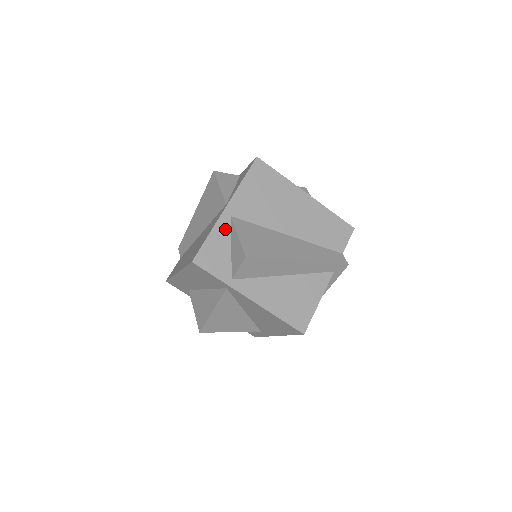
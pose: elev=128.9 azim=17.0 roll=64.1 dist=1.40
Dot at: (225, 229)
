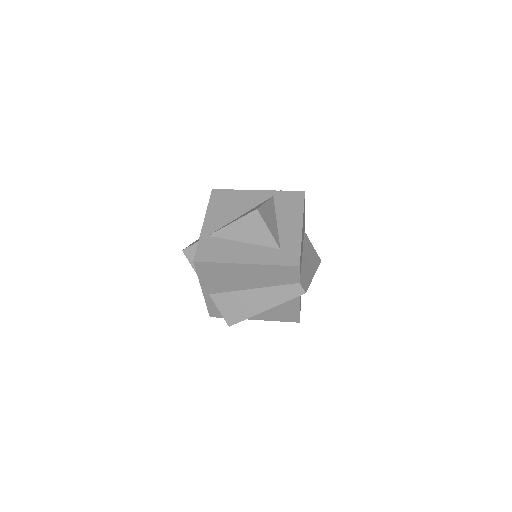
Dot at: (212, 300)
